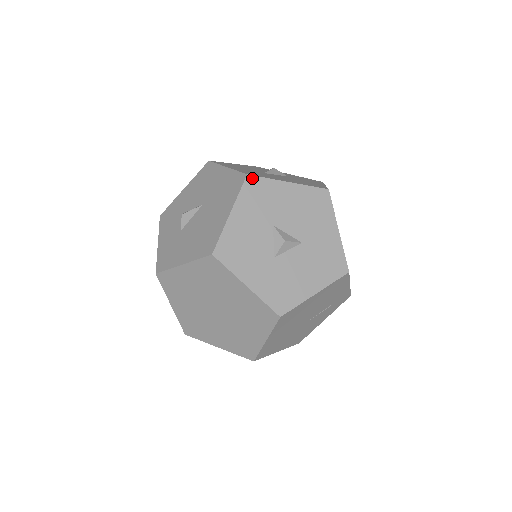
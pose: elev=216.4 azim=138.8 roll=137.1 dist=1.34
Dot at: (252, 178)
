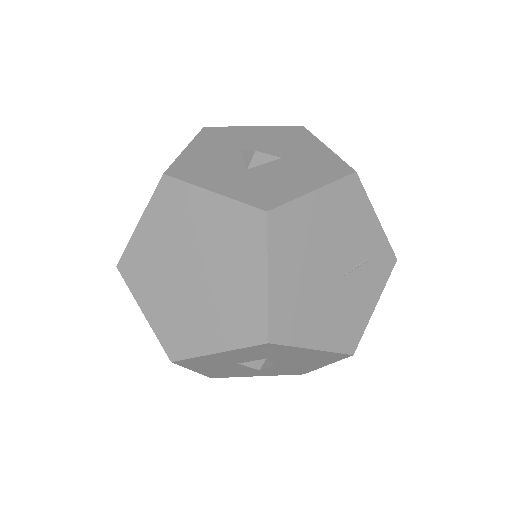
Dot at: (210, 128)
